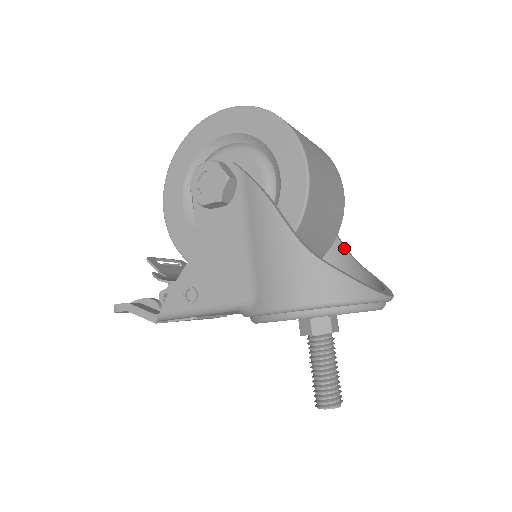
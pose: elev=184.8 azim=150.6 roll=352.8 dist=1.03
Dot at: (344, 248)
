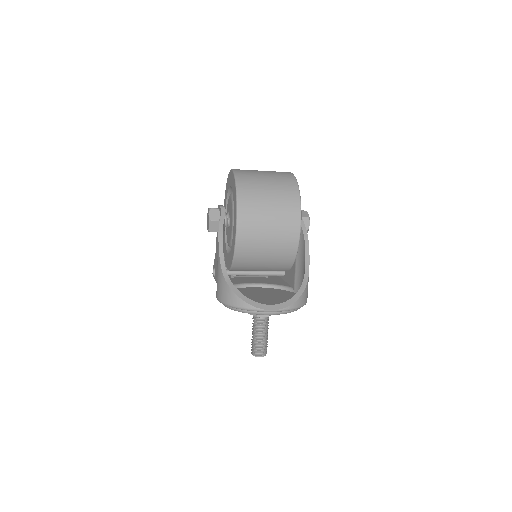
Dot at: (305, 263)
